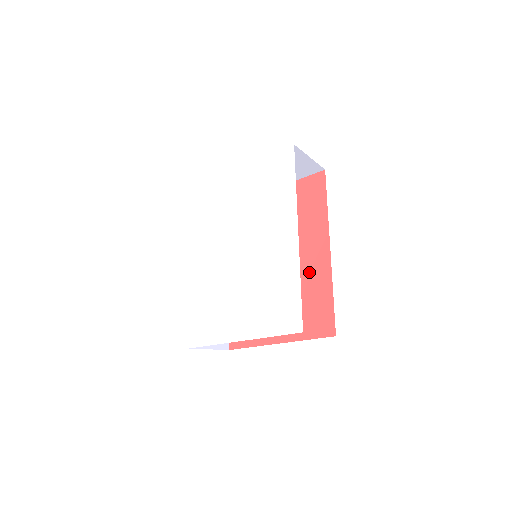
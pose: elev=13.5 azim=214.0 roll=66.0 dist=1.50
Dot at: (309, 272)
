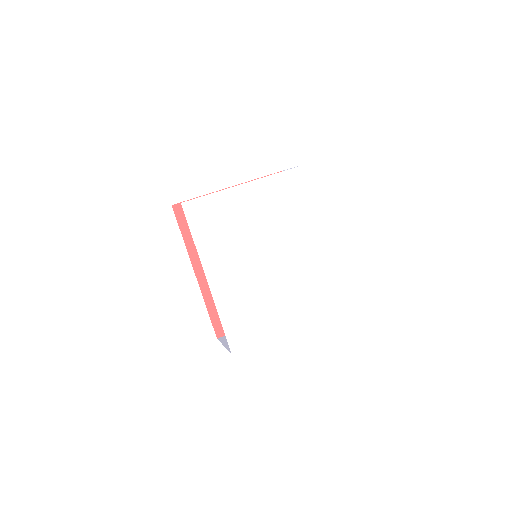
Dot at: occluded
